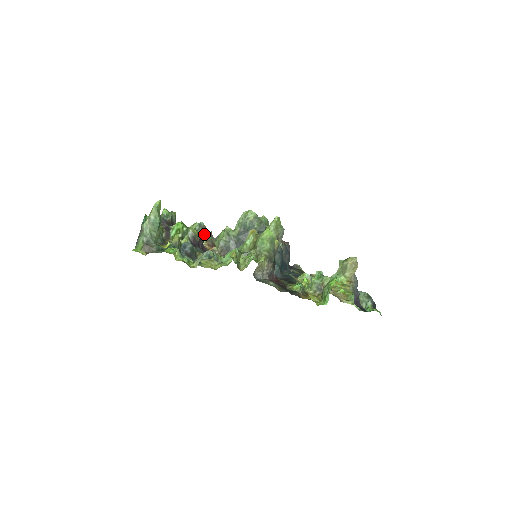
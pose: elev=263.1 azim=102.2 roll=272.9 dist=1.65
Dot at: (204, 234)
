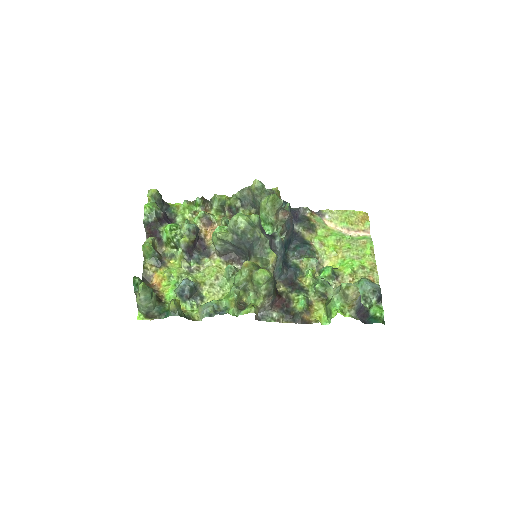
Dot at: (196, 235)
